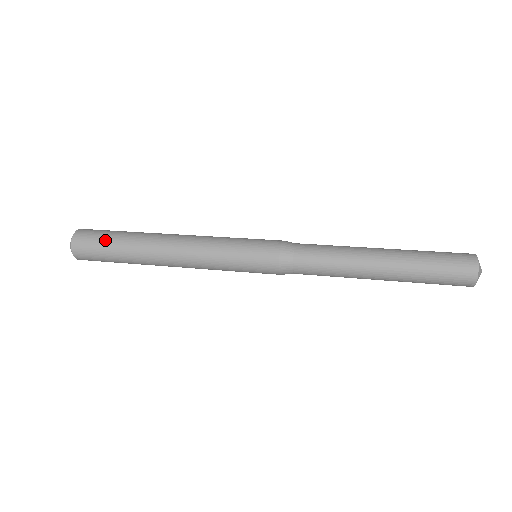
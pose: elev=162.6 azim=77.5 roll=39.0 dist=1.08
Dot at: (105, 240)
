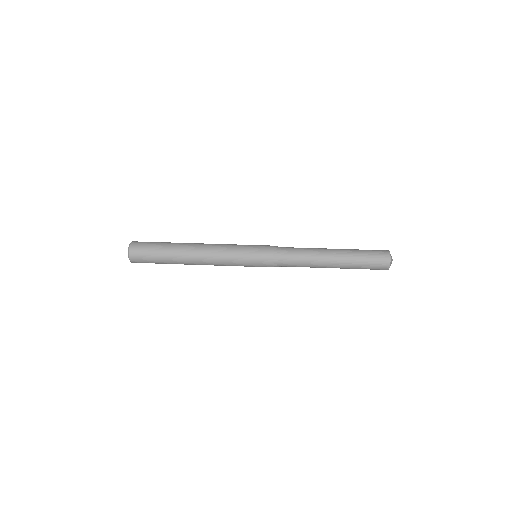
Dot at: (154, 259)
